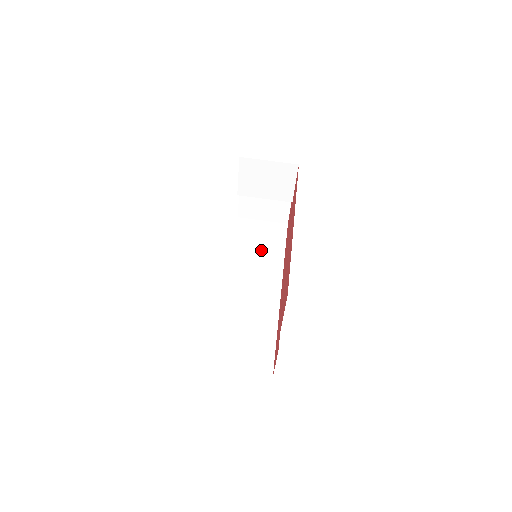
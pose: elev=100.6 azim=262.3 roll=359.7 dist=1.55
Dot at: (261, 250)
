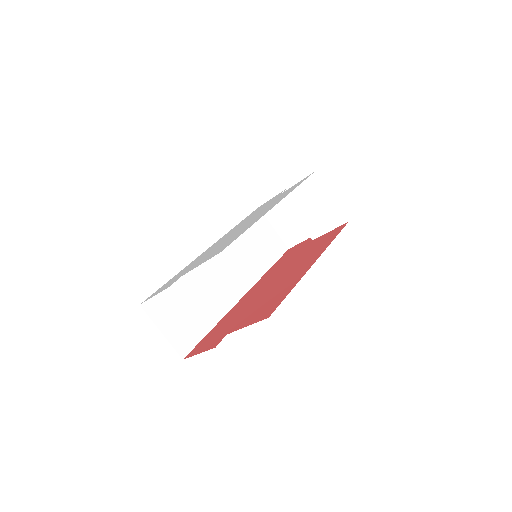
Dot at: (254, 250)
